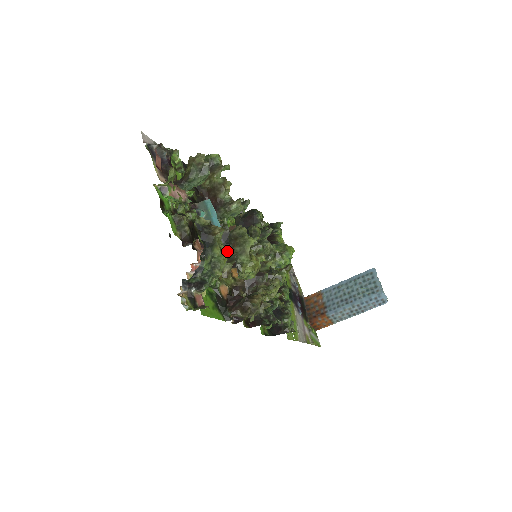
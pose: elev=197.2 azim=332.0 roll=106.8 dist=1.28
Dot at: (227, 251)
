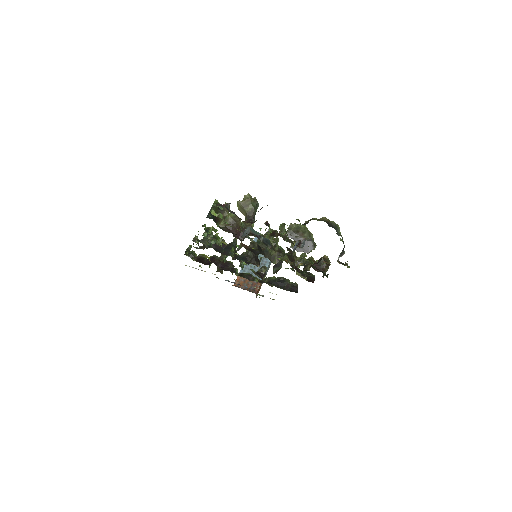
Dot at: (267, 255)
